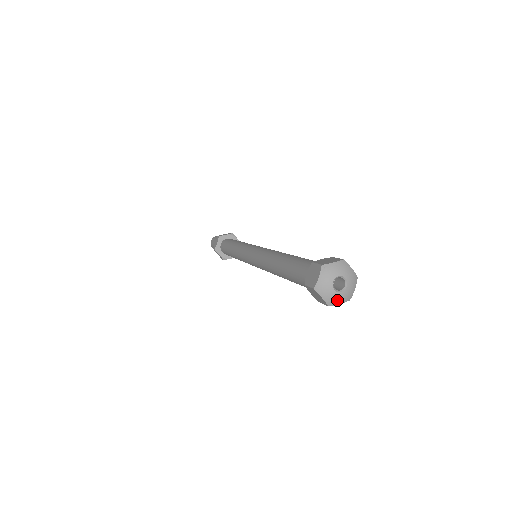
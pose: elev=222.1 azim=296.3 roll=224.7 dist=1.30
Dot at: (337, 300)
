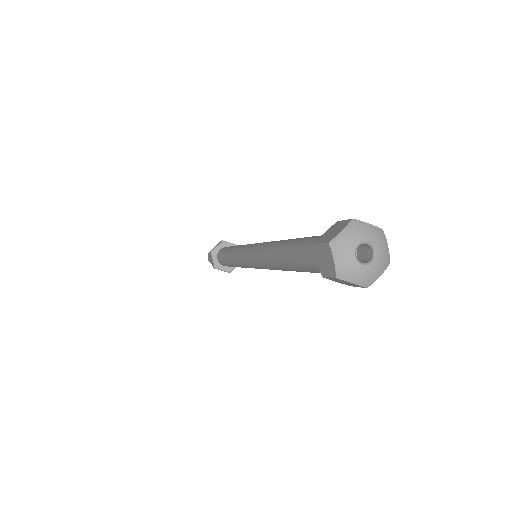
Dot at: (352, 274)
